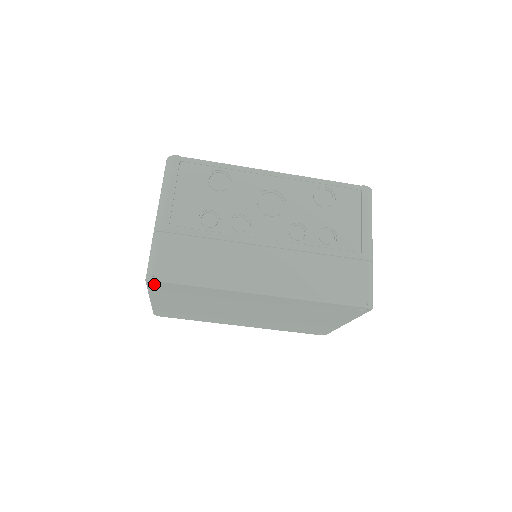
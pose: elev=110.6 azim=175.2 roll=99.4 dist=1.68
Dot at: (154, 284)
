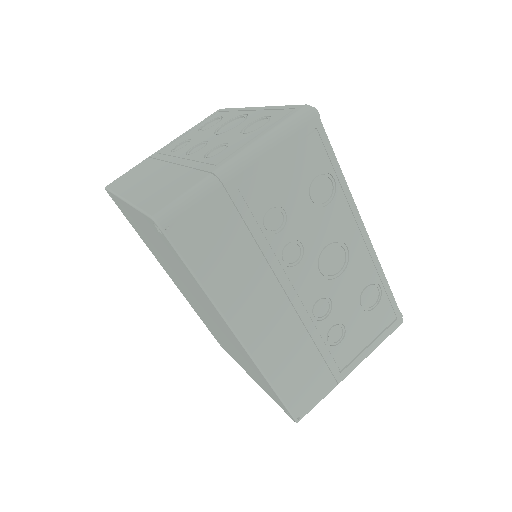
Dot at: (155, 225)
